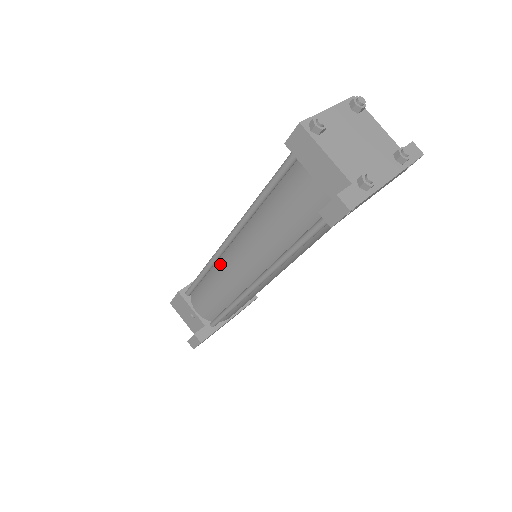
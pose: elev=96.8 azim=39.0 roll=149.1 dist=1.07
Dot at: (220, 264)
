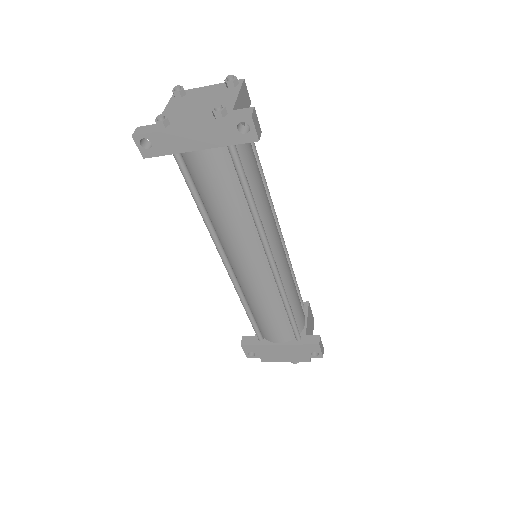
Dot at: occluded
